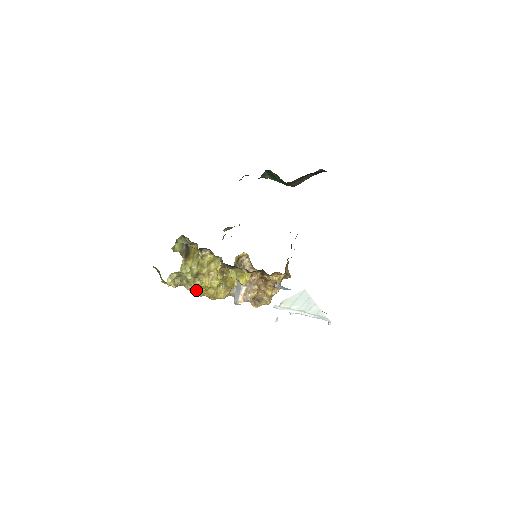
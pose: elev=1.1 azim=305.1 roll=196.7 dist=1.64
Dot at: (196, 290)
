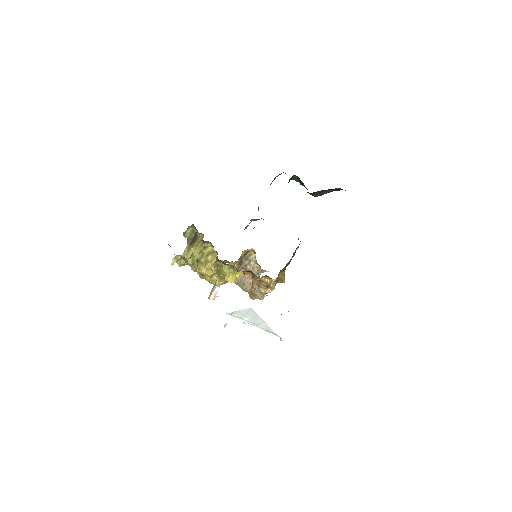
Dot at: (198, 273)
